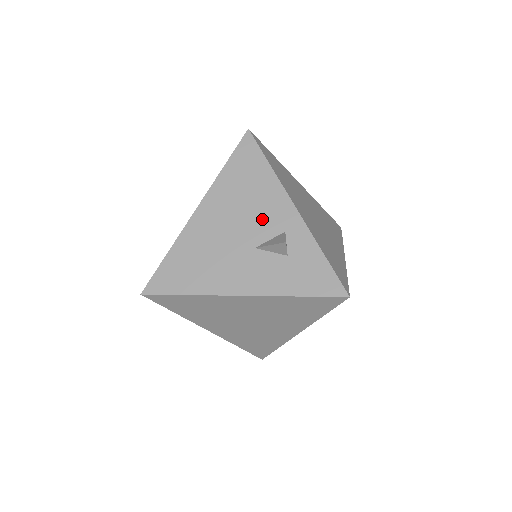
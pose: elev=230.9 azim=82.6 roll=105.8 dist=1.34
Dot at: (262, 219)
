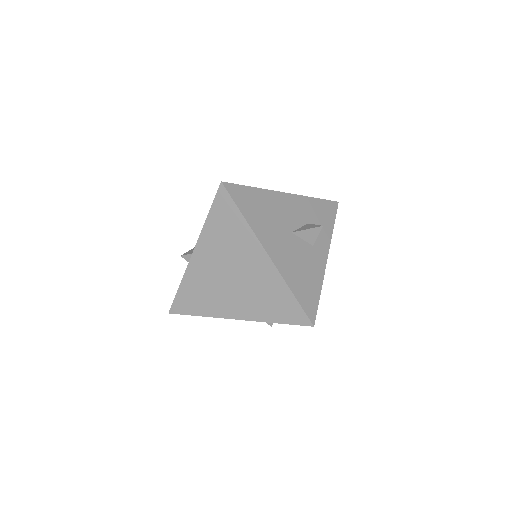
Dot at: occluded
